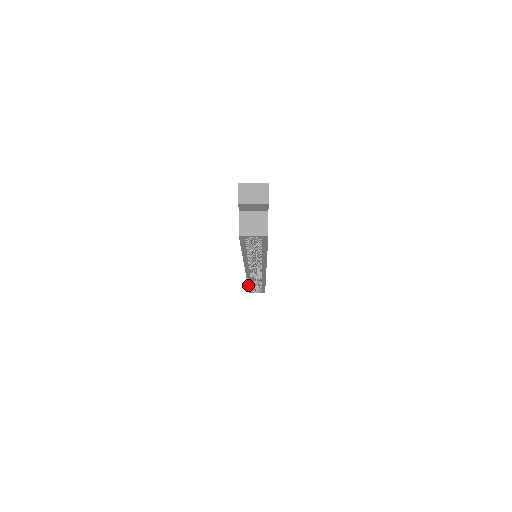
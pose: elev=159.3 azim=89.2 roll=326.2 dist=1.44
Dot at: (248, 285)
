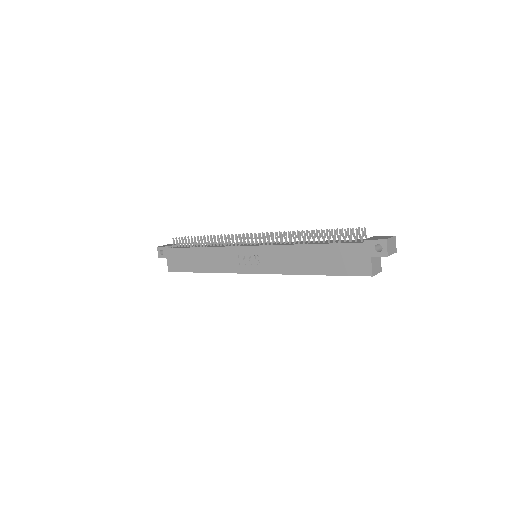
Dot at: (203, 272)
